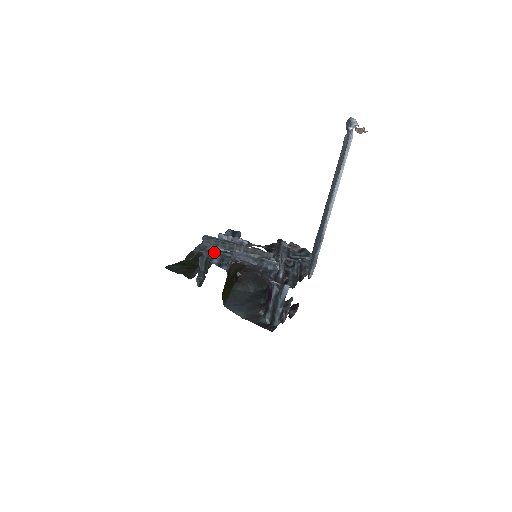
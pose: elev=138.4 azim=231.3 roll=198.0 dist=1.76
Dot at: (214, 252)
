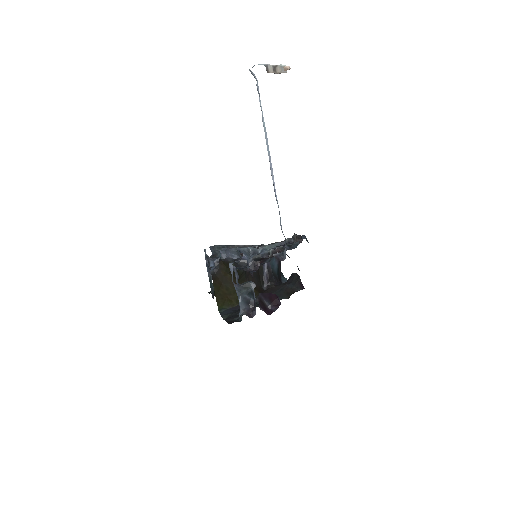
Dot at: (214, 258)
